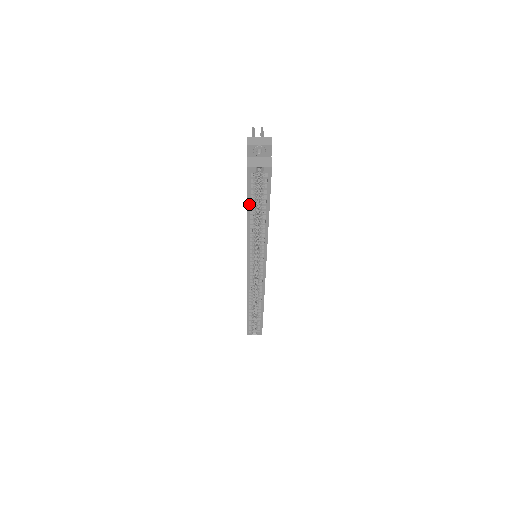
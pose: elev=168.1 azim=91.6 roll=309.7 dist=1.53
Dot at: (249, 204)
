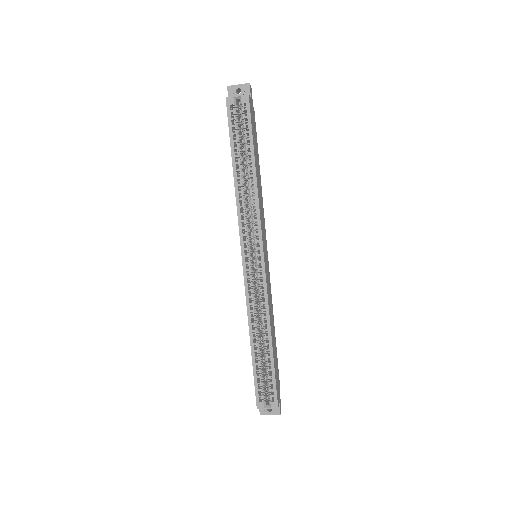
Dot at: (233, 148)
